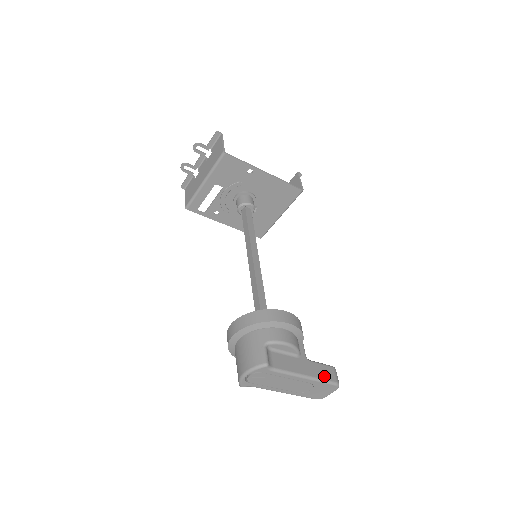
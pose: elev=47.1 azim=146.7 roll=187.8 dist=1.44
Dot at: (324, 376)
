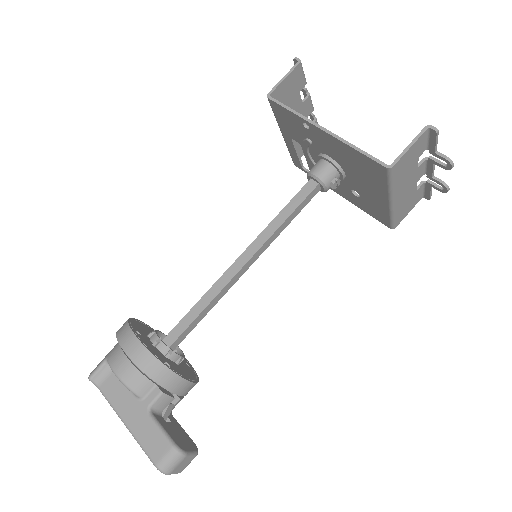
Dot at: (147, 444)
